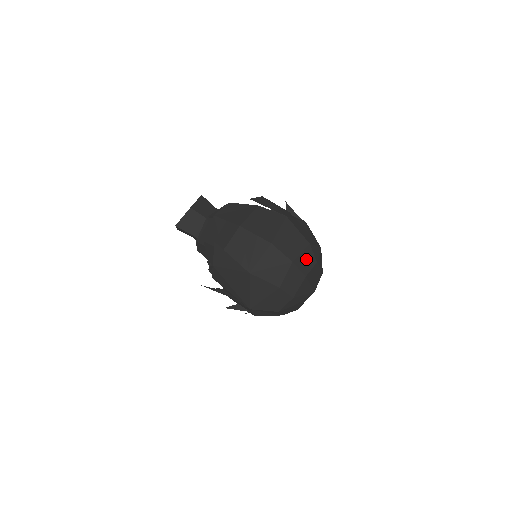
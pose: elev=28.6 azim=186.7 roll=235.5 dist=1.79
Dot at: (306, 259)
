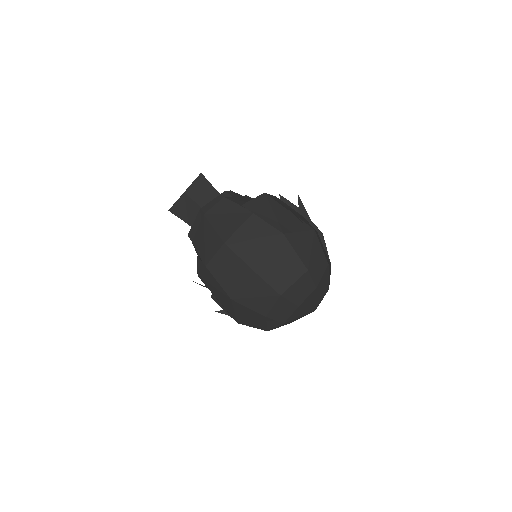
Dot at: (301, 288)
